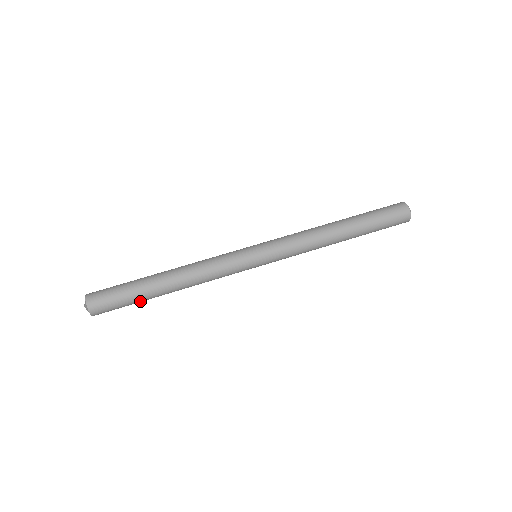
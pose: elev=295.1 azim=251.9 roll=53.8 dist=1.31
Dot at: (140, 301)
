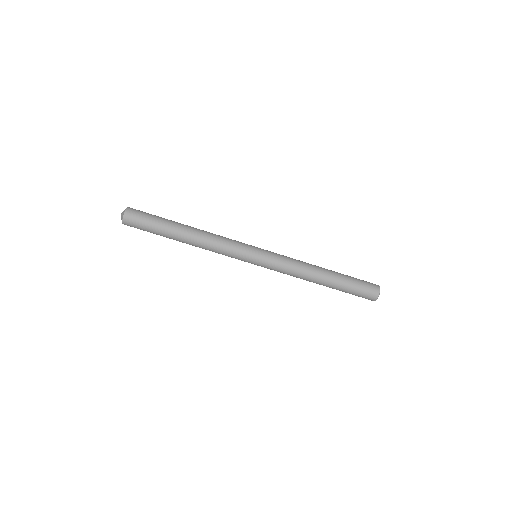
Dot at: (160, 234)
